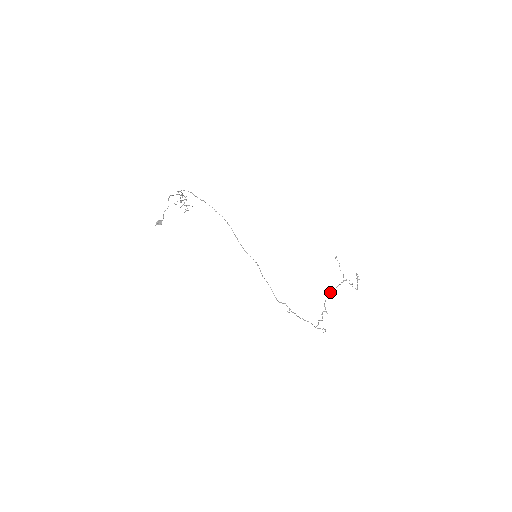
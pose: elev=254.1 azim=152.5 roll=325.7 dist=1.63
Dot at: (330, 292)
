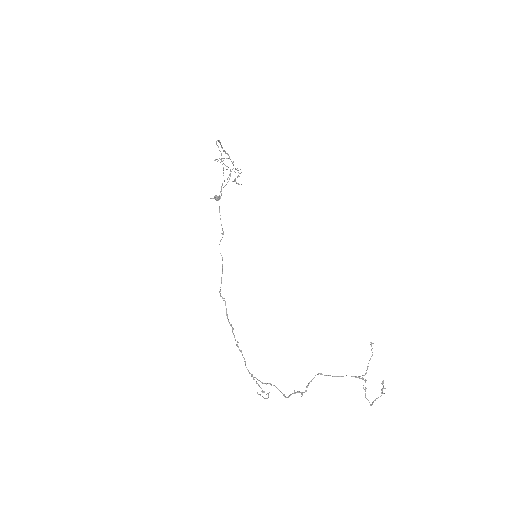
Dot at: (327, 375)
